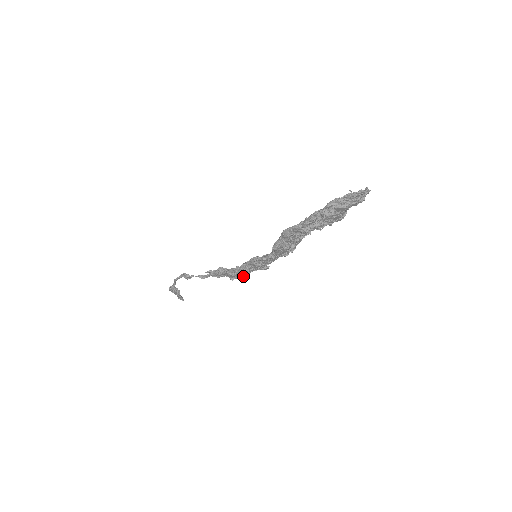
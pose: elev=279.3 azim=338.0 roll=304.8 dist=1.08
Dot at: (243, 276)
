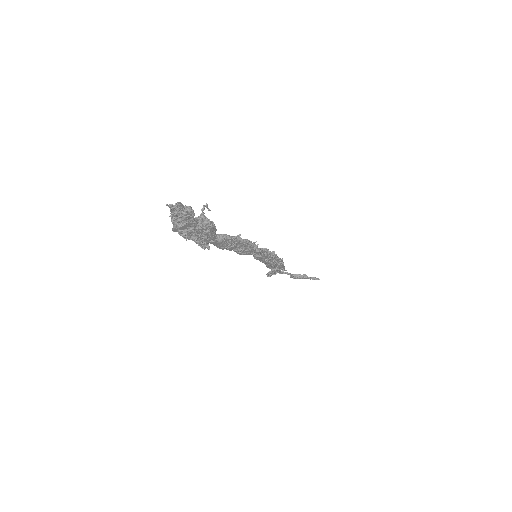
Dot at: occluded
